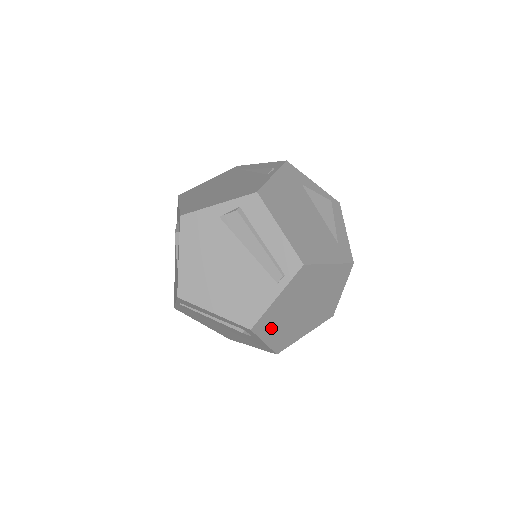
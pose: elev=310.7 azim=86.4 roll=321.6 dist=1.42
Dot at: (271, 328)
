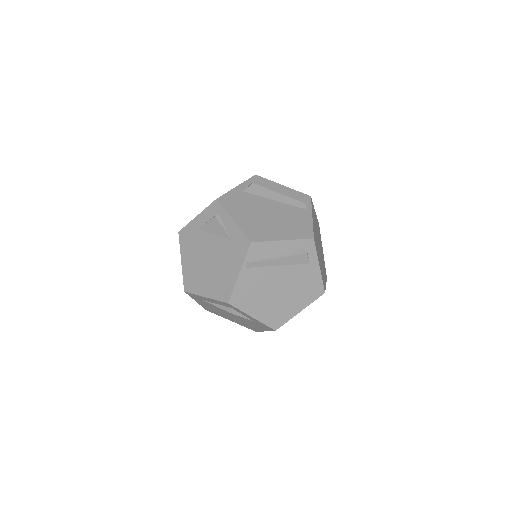
Dot at: (317, 251)
